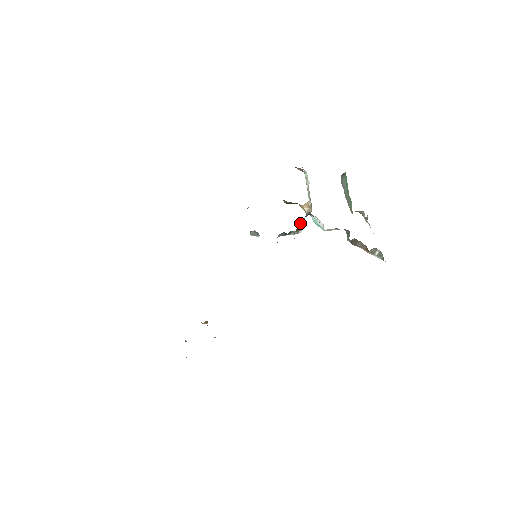
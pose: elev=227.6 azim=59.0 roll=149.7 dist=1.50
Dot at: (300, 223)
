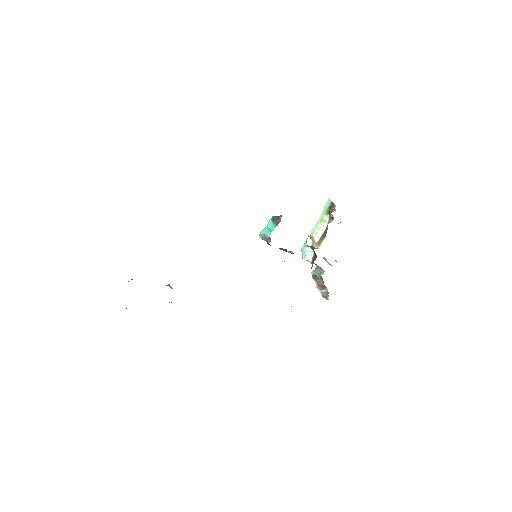
Dot at: occluded
